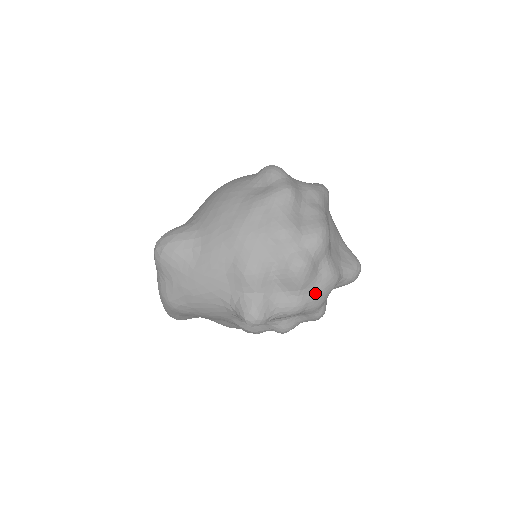
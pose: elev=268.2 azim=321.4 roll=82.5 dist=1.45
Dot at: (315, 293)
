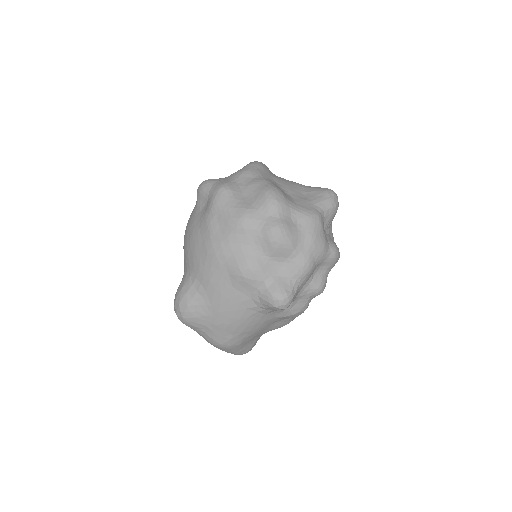
Dot at: (309, 242)
